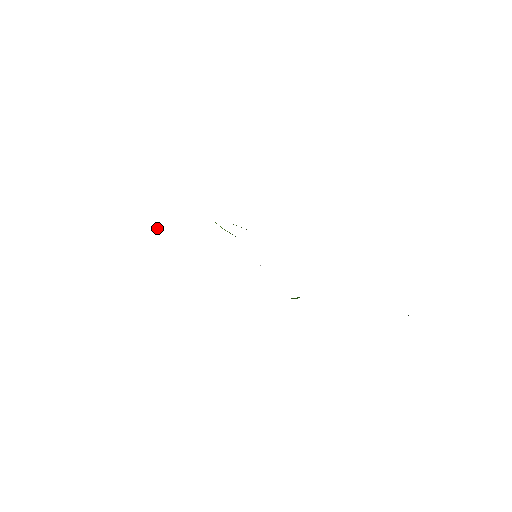
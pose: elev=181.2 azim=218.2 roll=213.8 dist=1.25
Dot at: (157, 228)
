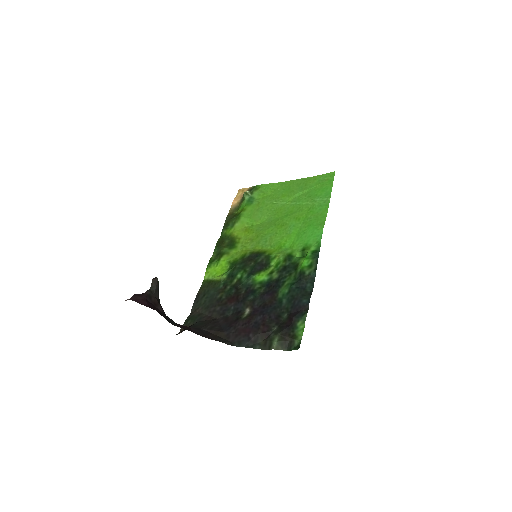
Dot at: (242, 198)
